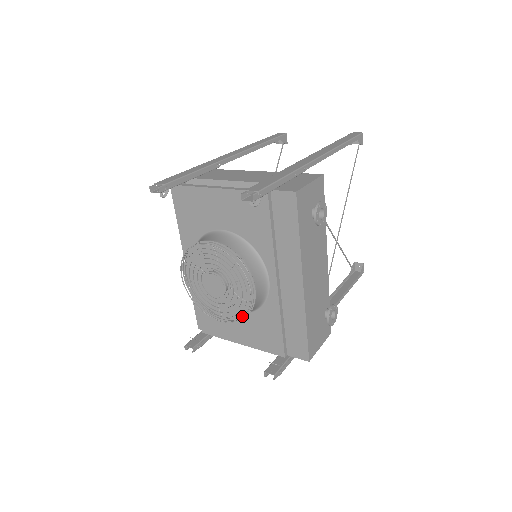
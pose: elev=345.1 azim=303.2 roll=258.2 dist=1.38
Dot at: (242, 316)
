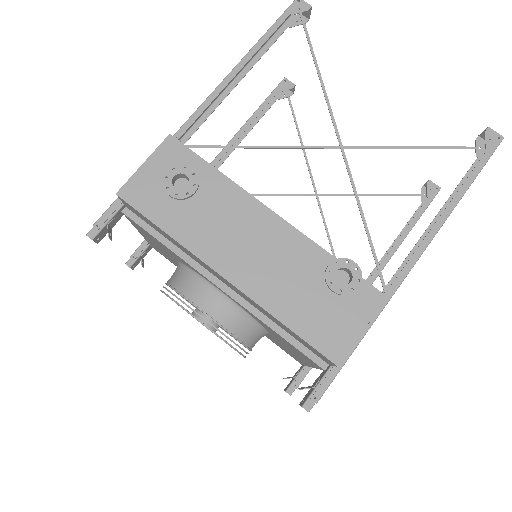
Dot at: (244, 344)
